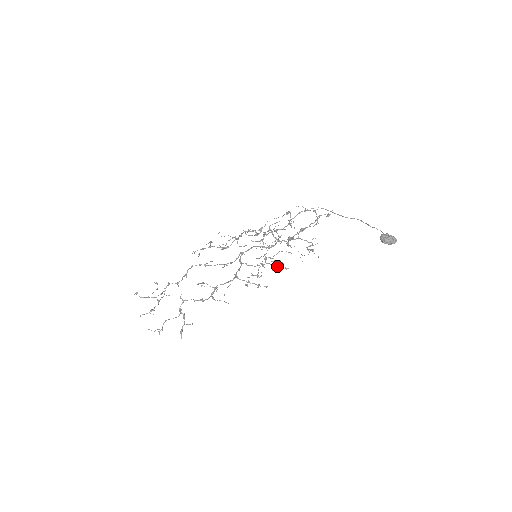
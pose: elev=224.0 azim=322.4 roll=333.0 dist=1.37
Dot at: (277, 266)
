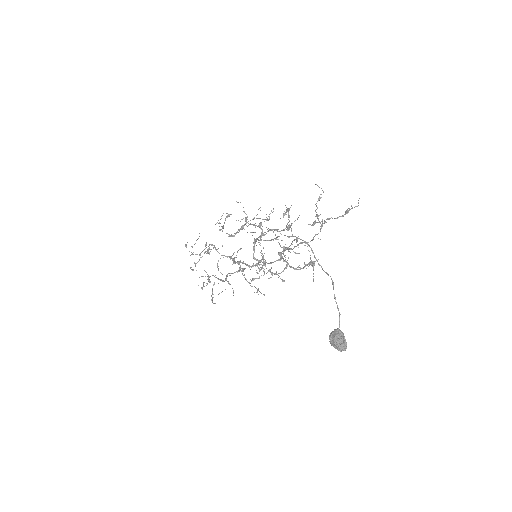
Dot at: (275, 274)
